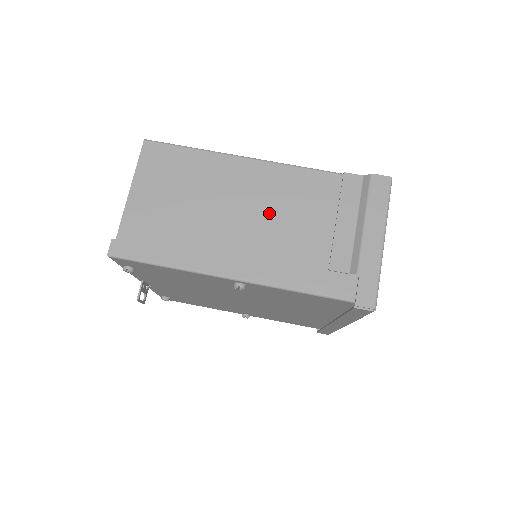
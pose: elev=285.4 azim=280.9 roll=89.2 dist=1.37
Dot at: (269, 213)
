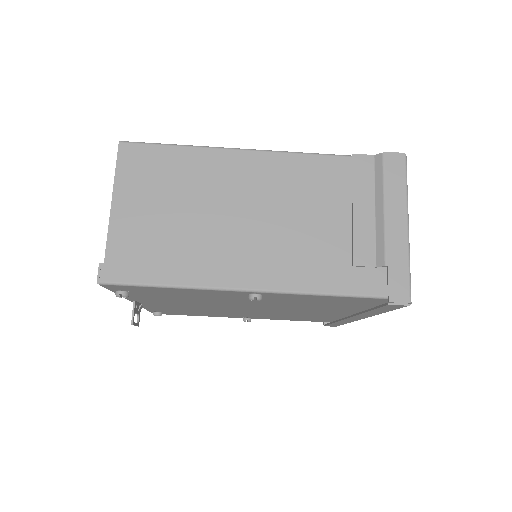
Dot at: (277, 210)
